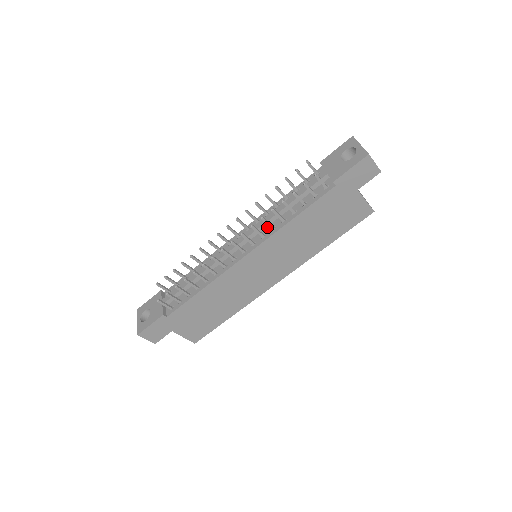
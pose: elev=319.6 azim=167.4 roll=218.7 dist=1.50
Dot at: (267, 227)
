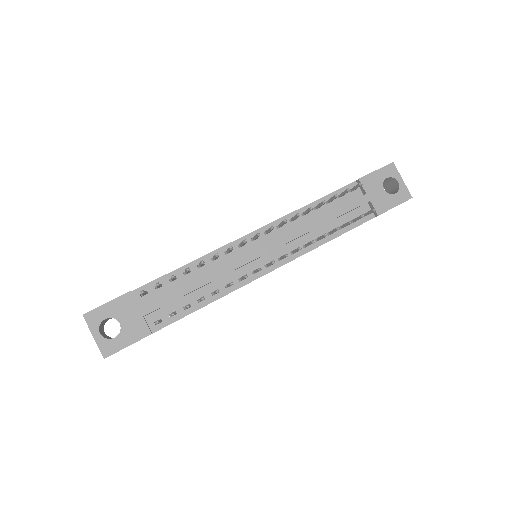
Dot at: (296, 240)
